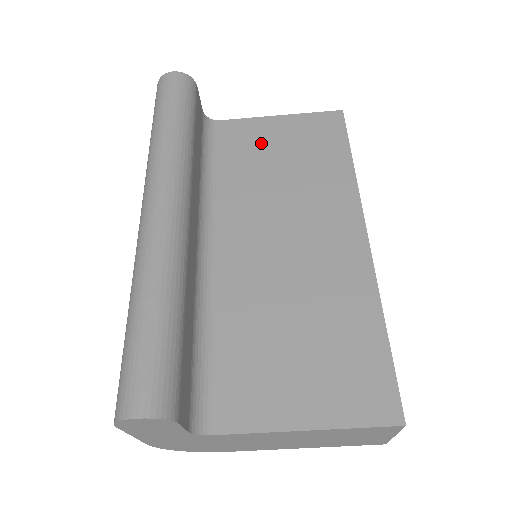
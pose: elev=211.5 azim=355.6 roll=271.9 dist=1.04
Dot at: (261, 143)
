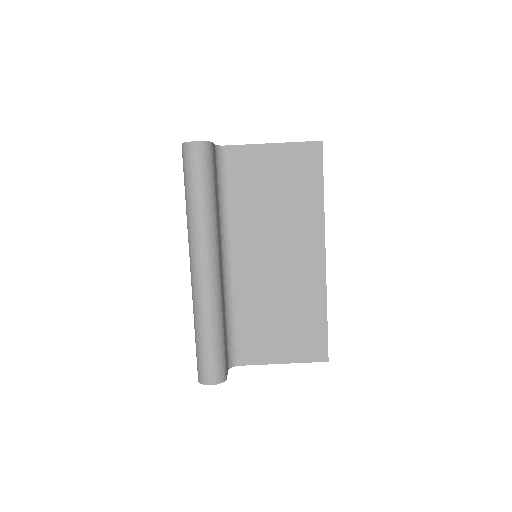
Dot at: (260, 173)
